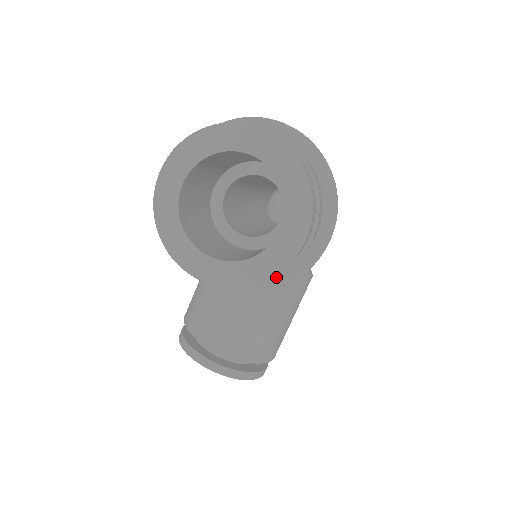
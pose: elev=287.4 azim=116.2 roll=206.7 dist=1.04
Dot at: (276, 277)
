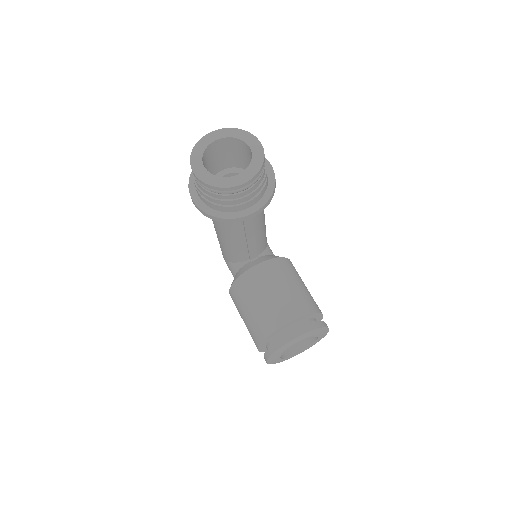
Dot at: (268, 190)
